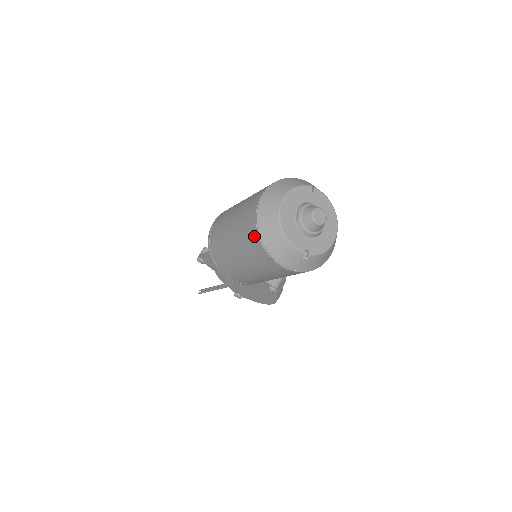
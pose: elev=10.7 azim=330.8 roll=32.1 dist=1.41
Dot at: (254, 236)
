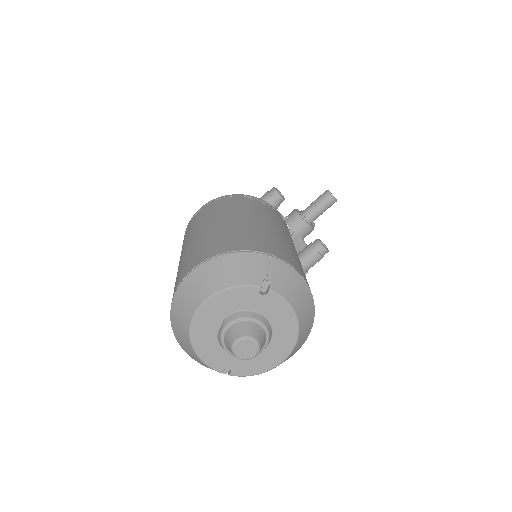
Dot at: occluded
